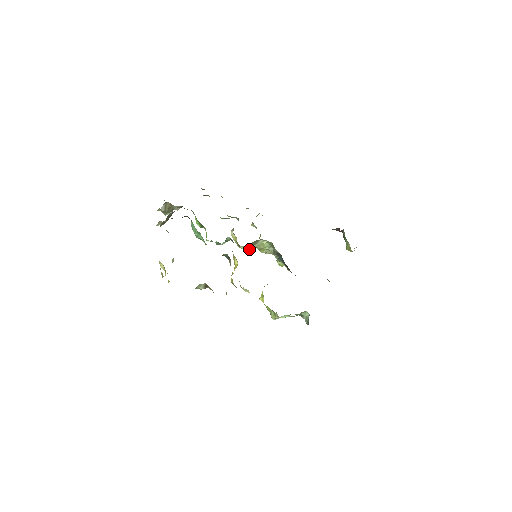
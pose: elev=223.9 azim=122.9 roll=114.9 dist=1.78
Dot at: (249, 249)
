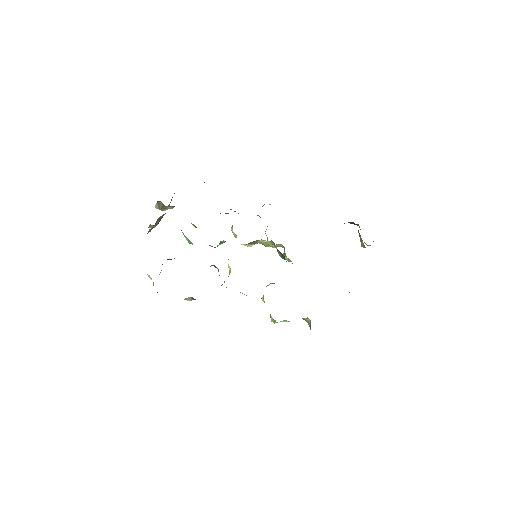
Dot at: (252, 245)
